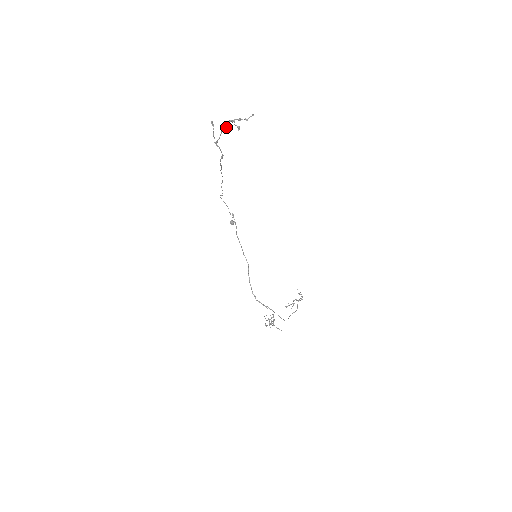
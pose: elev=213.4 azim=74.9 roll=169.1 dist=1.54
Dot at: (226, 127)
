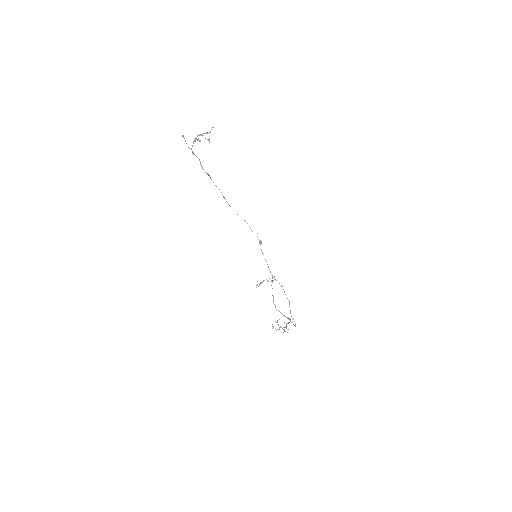
Dot at: (200, 141)
